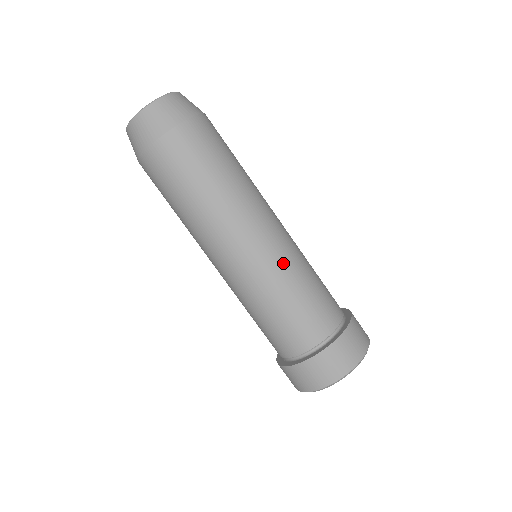
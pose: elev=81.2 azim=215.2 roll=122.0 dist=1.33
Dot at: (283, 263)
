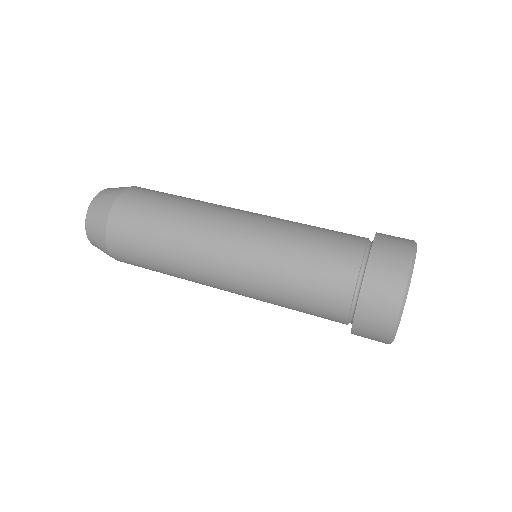
Dot at: (273, 225)
